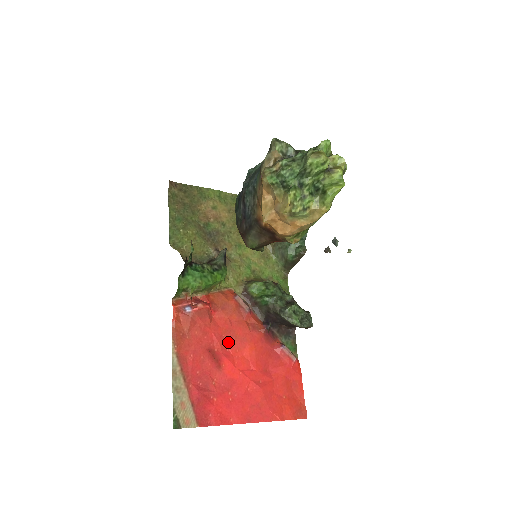
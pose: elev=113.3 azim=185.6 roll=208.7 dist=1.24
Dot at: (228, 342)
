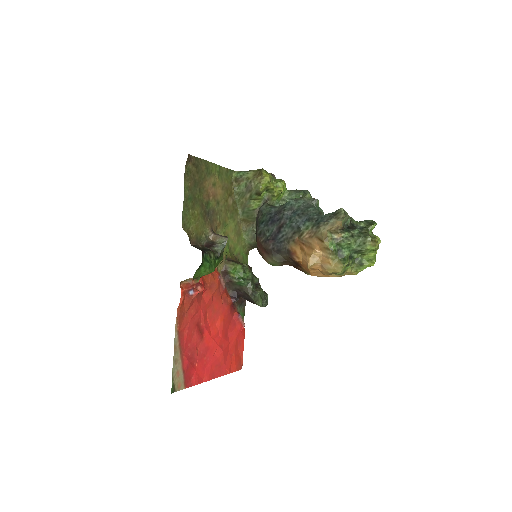
Dot at: (209, 316)
